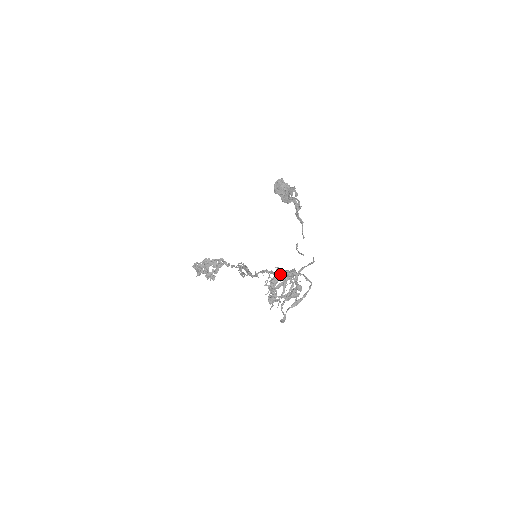
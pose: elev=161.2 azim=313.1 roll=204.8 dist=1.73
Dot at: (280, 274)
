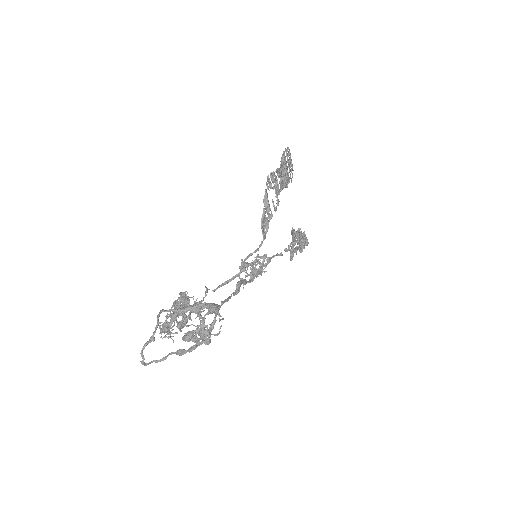
Dot at: (180, 300)
